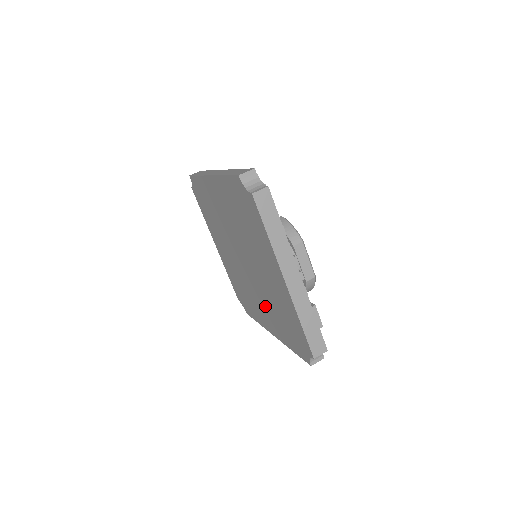
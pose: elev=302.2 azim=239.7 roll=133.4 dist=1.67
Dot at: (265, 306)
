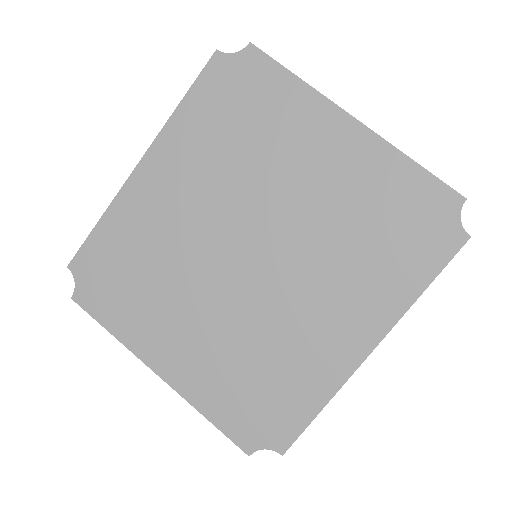
Dot at: (329, 289)
